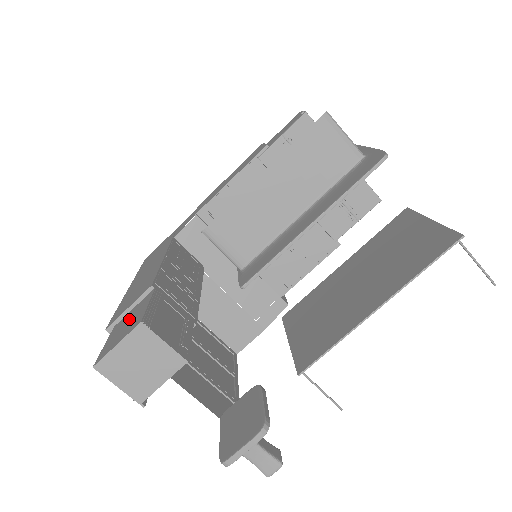
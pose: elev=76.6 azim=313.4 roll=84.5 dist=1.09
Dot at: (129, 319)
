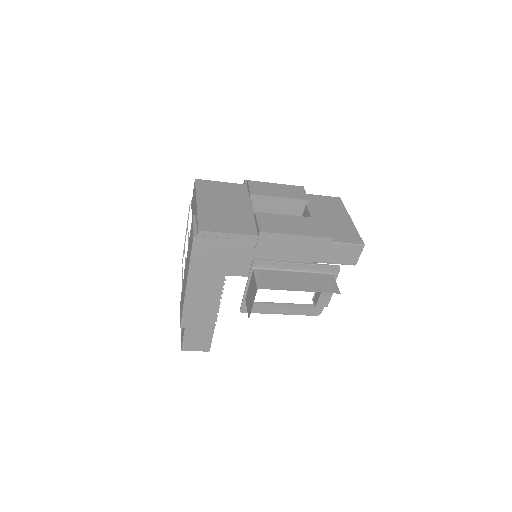
Dot at: (199, 338)
